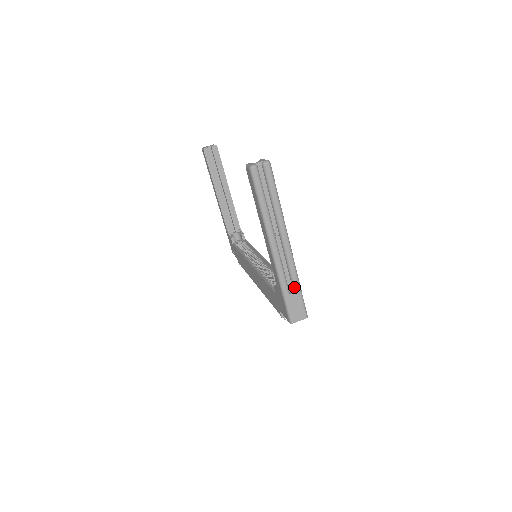
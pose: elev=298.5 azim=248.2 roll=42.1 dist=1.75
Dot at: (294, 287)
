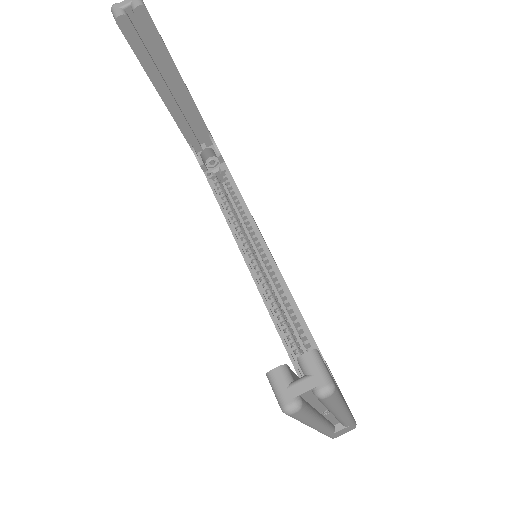
Dot at: (344, 426)
